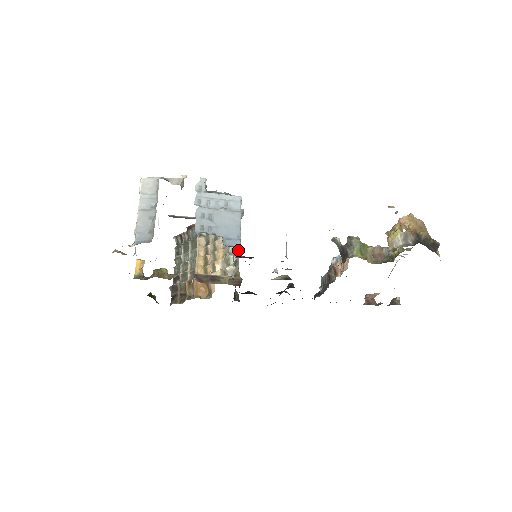
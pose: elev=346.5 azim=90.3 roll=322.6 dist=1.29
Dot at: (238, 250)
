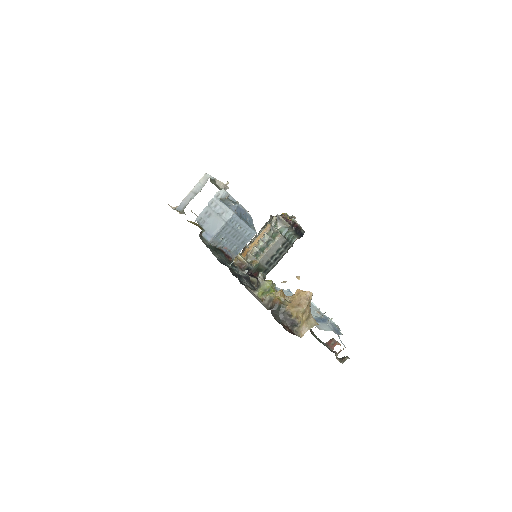
Dot at: (271, 247)
